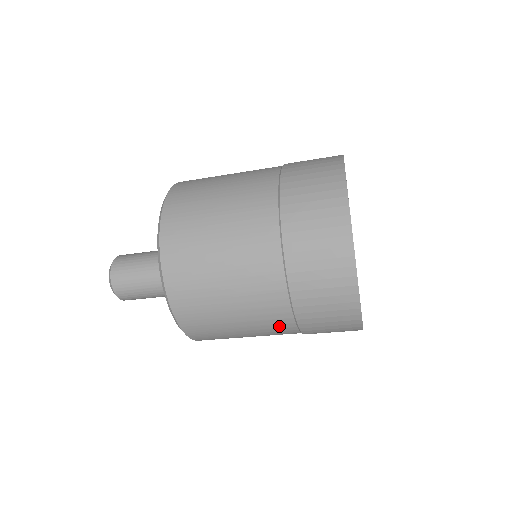
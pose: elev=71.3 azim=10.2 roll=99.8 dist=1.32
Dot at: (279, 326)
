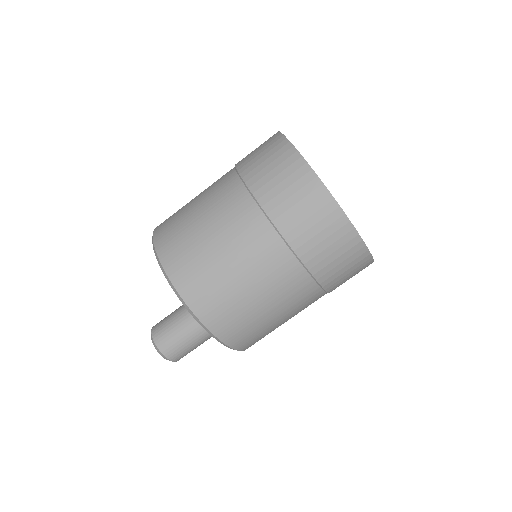
Dot at: occluded
